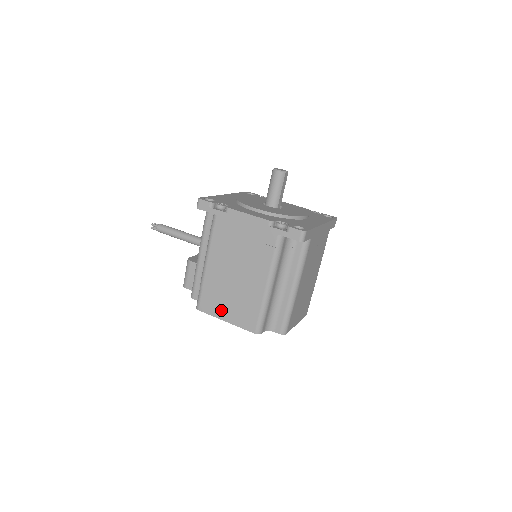
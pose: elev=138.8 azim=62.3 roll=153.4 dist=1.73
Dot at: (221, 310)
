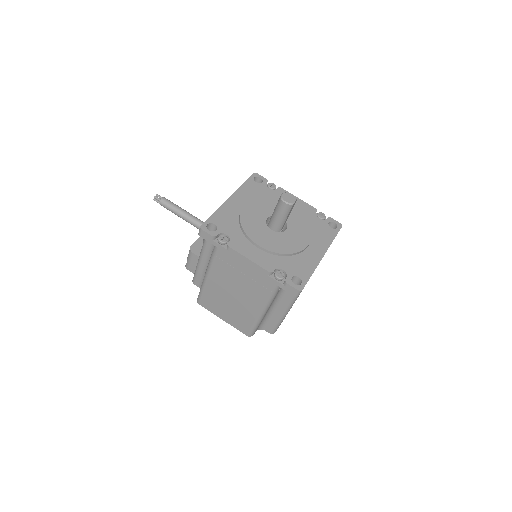
Dot at: (219, 312)
